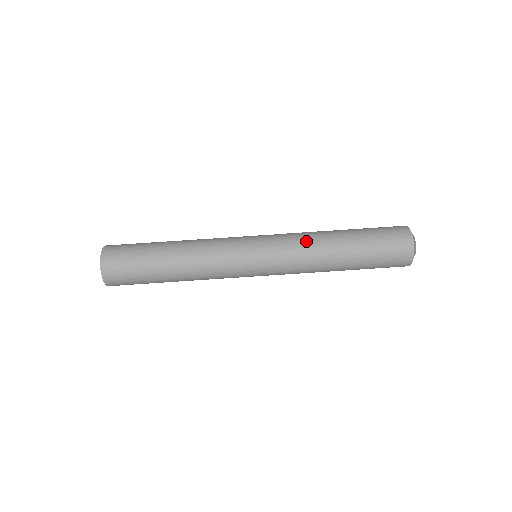
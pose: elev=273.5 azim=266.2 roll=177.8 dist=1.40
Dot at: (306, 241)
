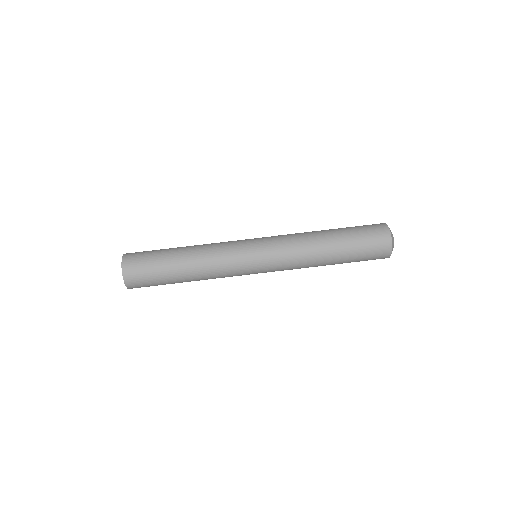
Dot at: (300, 253)
